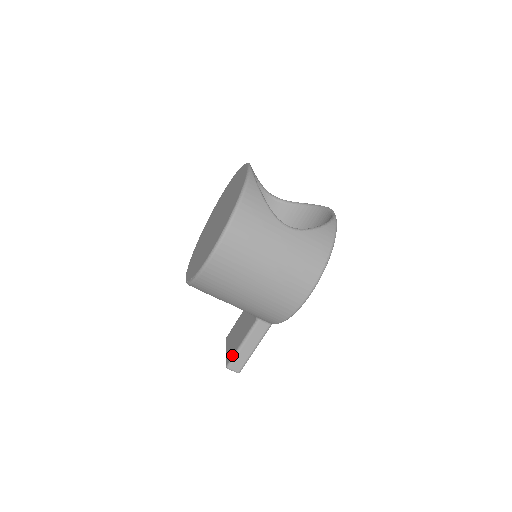
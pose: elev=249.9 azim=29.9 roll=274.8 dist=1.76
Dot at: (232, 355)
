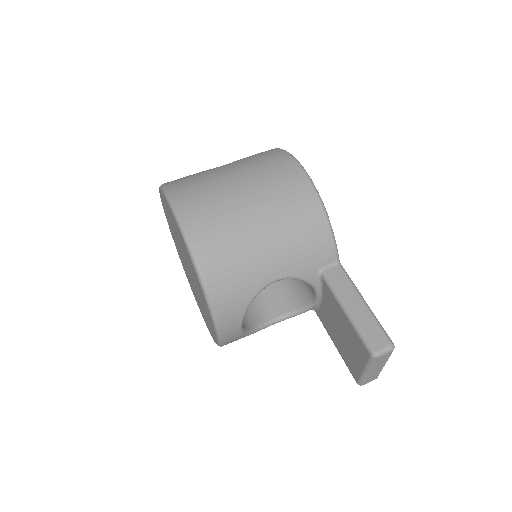
Dot at: (358, 338)
